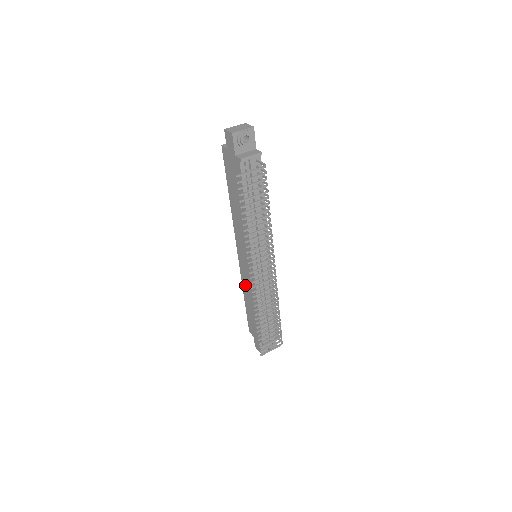
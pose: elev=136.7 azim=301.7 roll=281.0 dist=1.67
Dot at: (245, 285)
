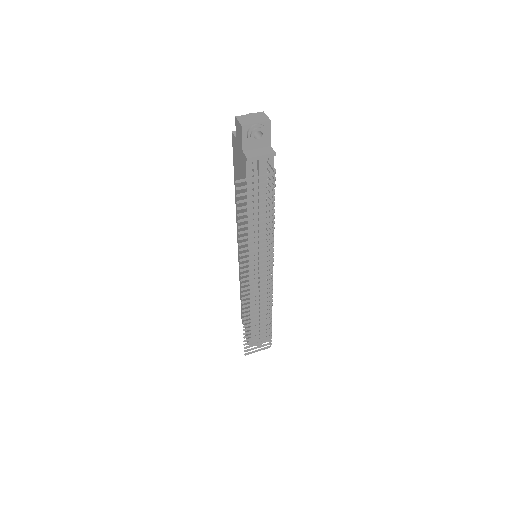
Dot at: occluded
